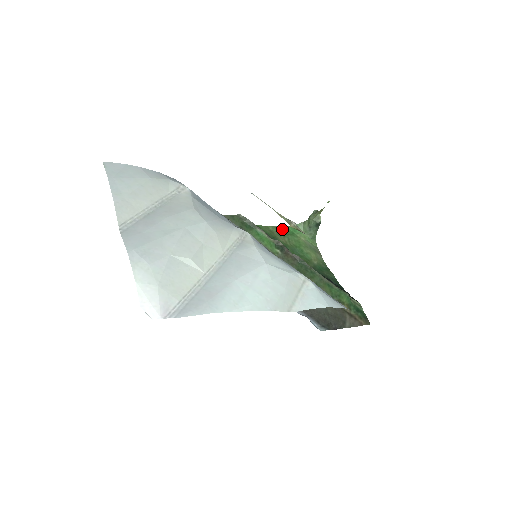
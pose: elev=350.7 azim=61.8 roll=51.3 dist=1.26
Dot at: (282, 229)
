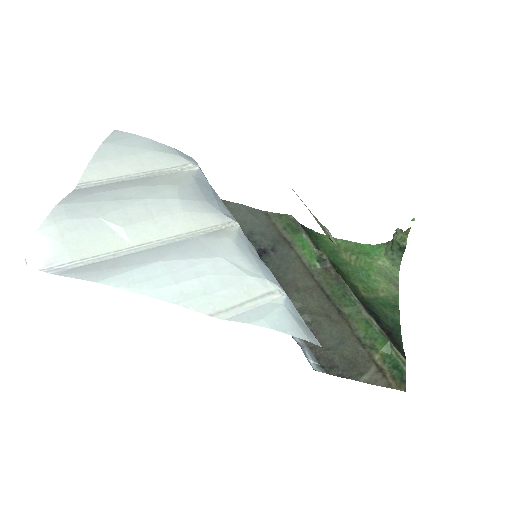
Dot at: (355, 245)
